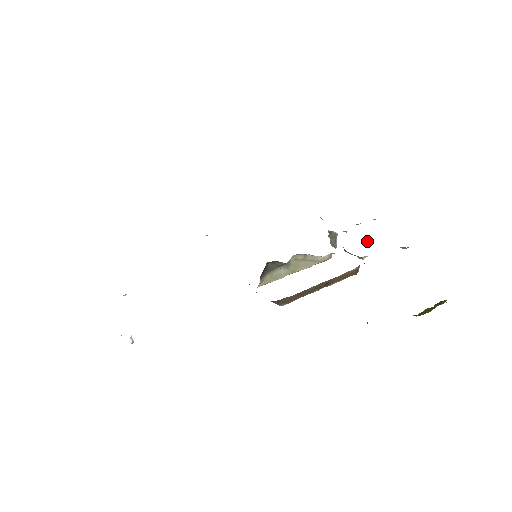
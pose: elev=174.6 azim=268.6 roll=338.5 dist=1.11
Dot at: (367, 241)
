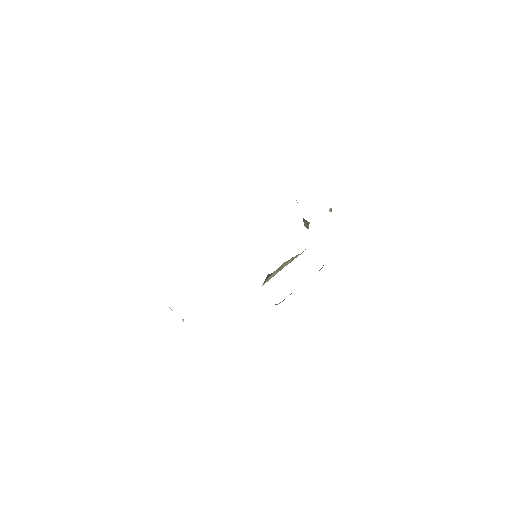
Dot at: (329, 211)
